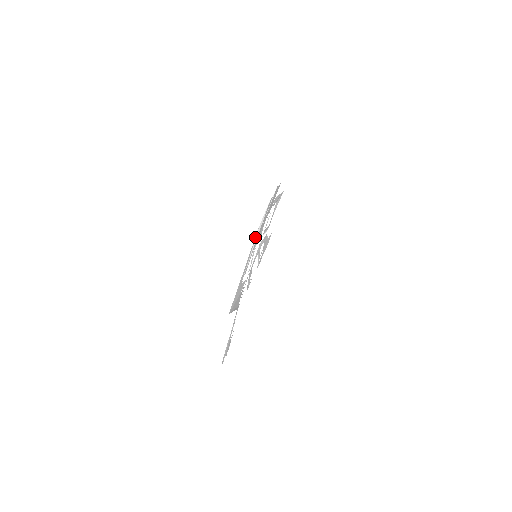
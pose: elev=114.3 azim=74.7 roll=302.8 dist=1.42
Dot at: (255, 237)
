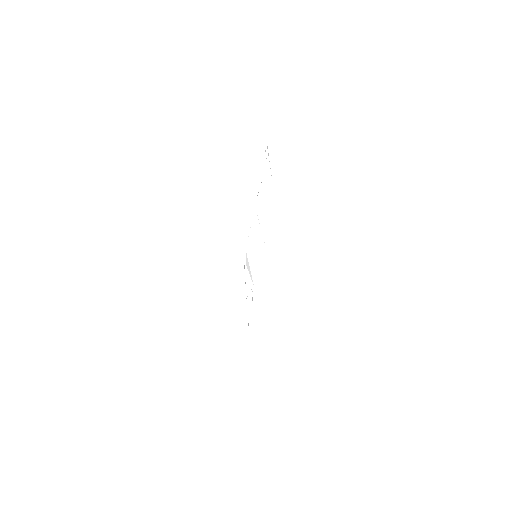
Dot at: (268, 154)
